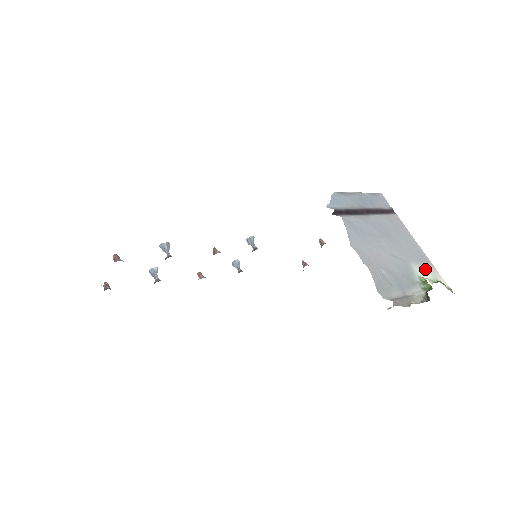
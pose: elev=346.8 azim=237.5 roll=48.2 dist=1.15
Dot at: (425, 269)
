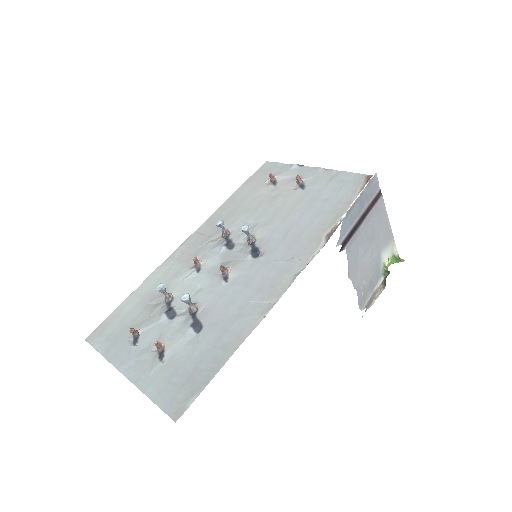
Dot at: (388, 249)
